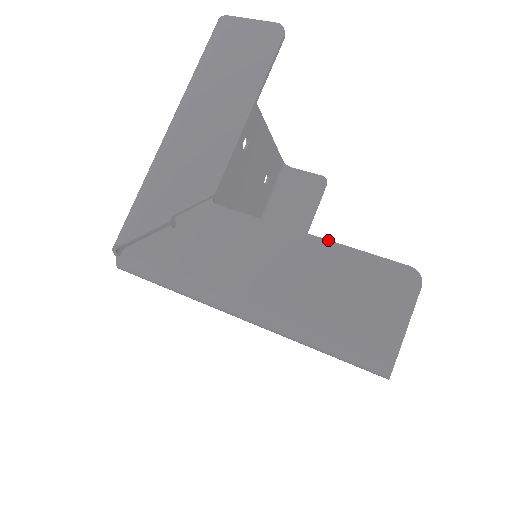
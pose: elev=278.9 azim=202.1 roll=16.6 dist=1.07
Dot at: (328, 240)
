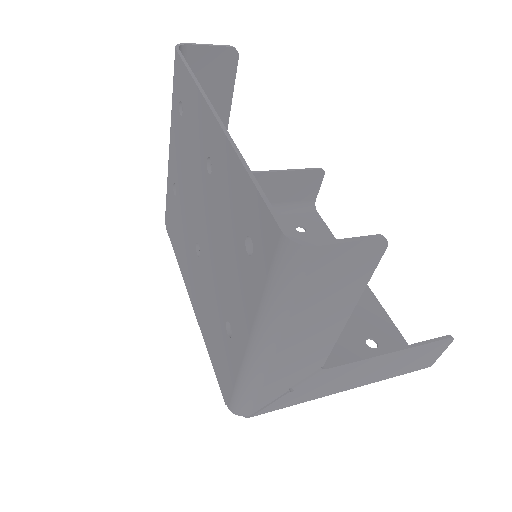
Dot at: (405, 349)
